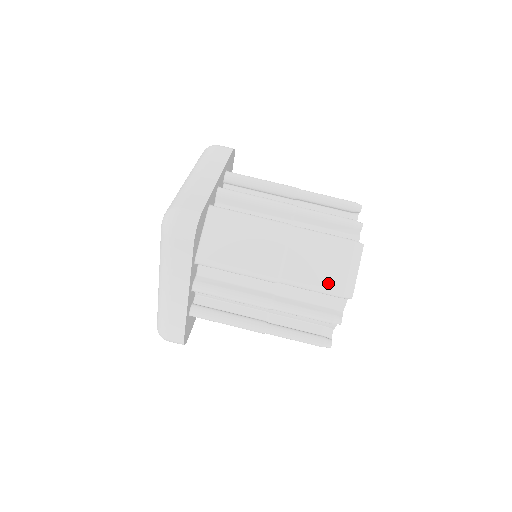
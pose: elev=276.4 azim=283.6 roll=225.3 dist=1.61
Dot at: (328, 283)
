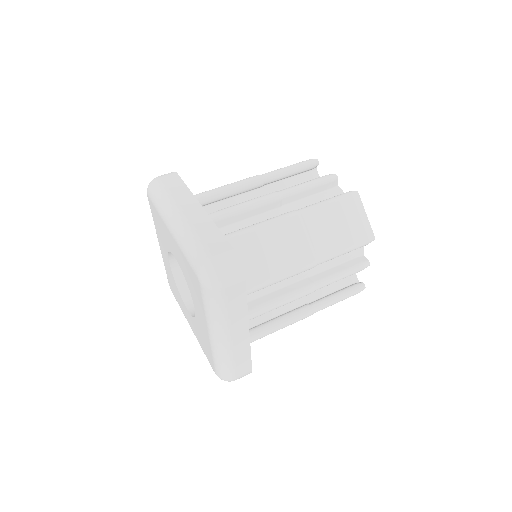
Dot at: occluded
